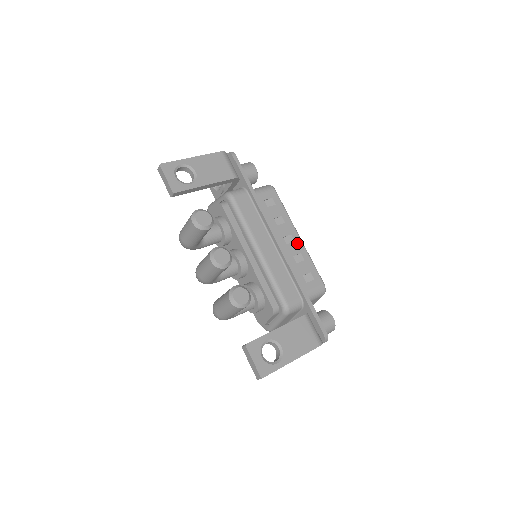
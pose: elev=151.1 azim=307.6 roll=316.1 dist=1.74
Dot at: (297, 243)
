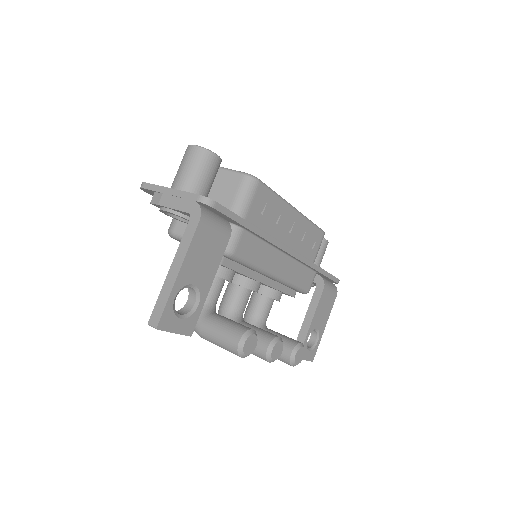
Dot at: (297, 221)
